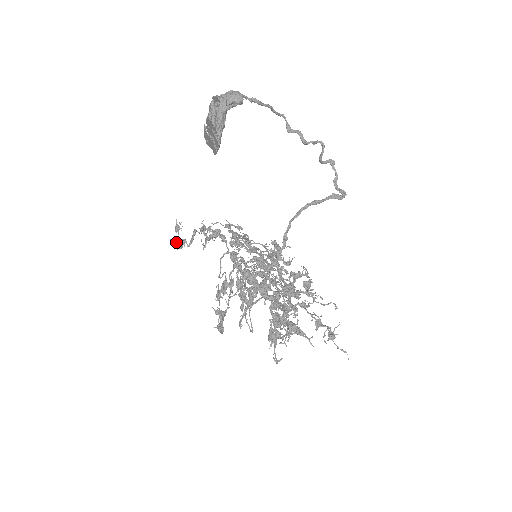
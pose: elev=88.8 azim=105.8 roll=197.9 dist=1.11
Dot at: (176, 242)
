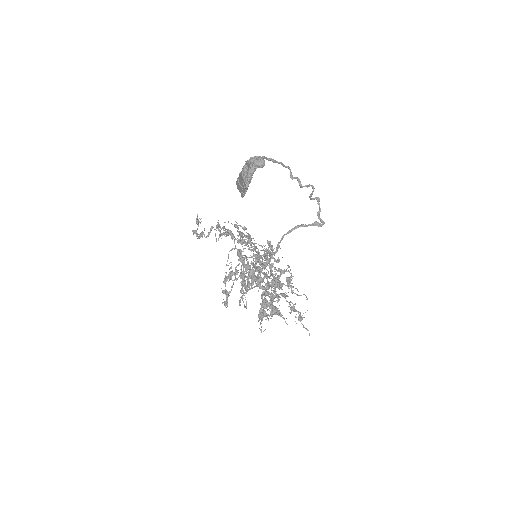
Dot at: (196, 233)
